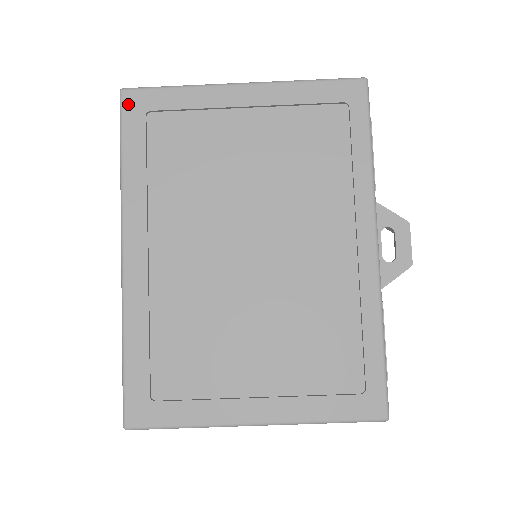
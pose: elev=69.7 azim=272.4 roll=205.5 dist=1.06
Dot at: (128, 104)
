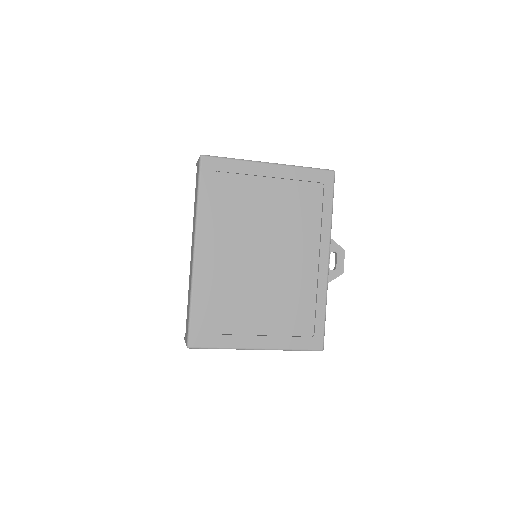
Dot at: (205, 165)
